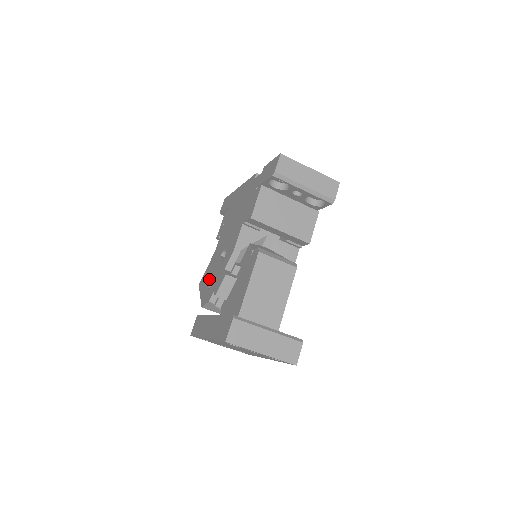
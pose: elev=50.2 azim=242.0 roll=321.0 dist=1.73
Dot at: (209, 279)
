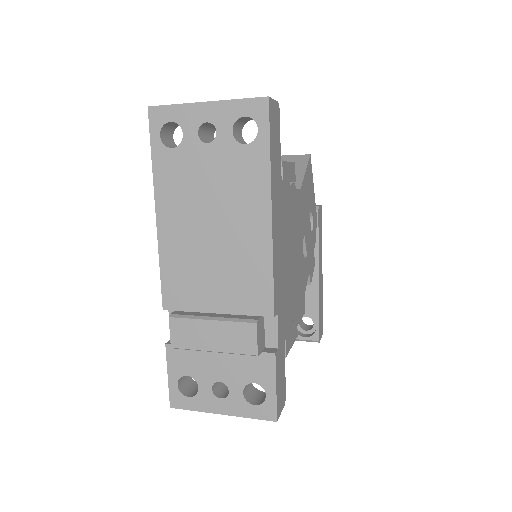
Dot at: occluded
